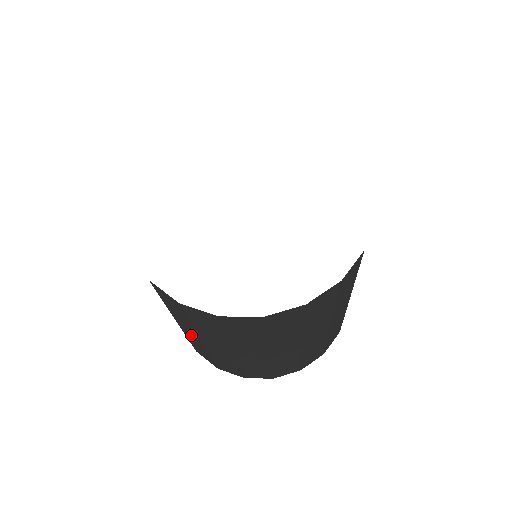
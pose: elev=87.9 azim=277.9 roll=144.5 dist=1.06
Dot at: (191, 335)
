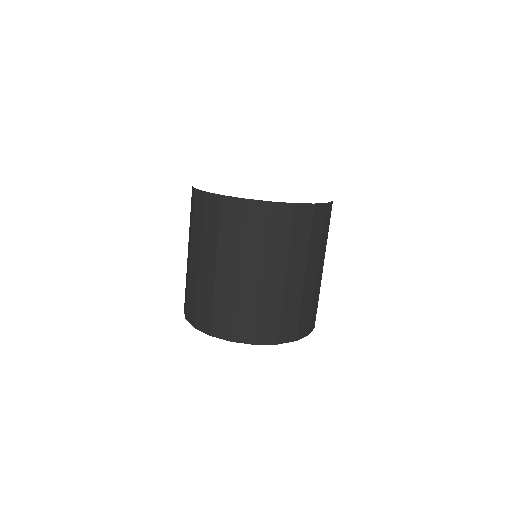
Dot at: (194, 265)
